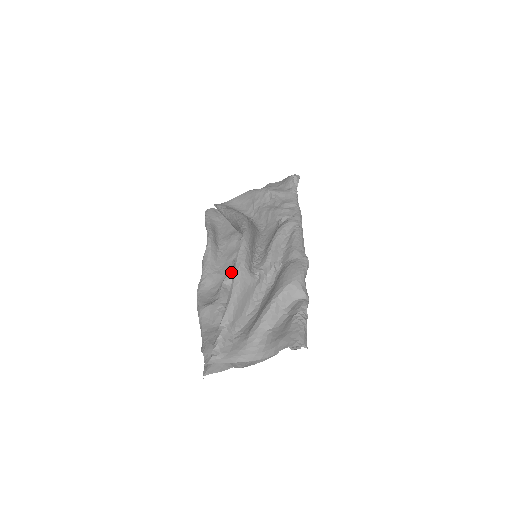
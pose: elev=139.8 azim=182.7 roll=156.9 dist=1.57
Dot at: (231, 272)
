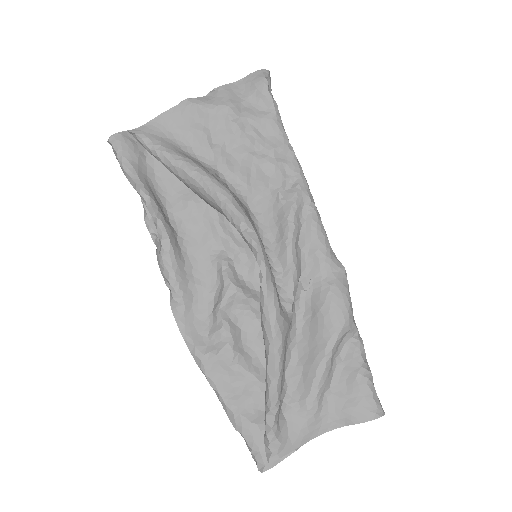
Dot at: (228, 291)
